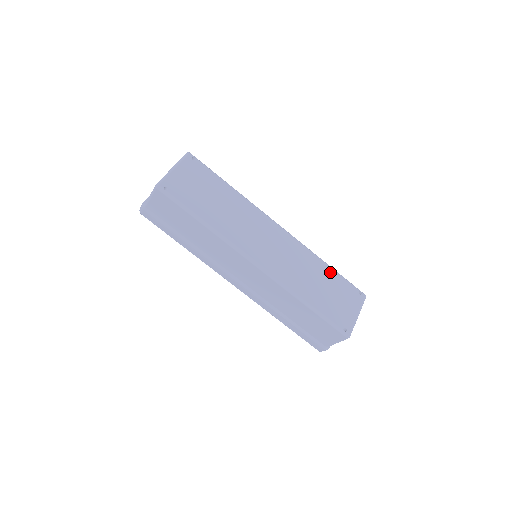
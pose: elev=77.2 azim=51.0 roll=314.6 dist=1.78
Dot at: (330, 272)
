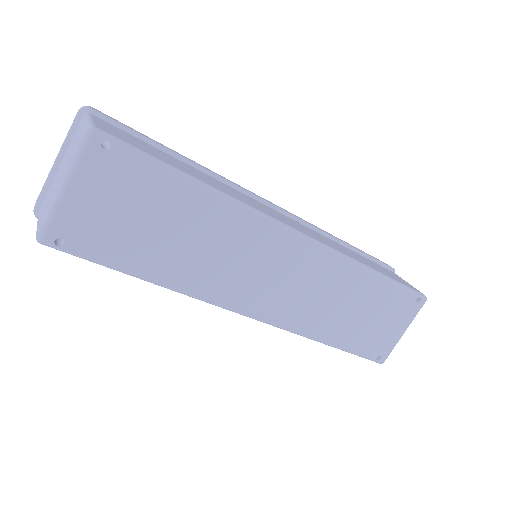
Dot at: (376, 285)
